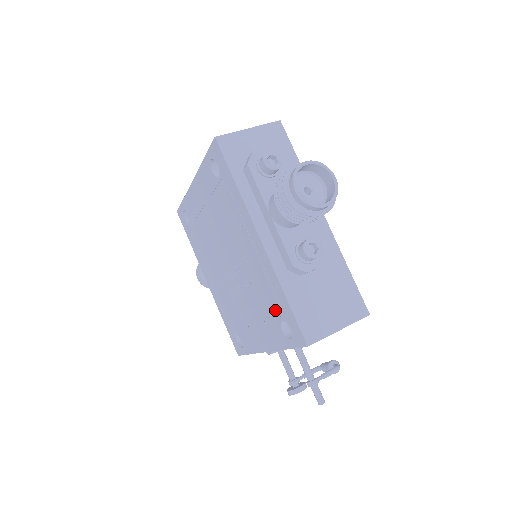
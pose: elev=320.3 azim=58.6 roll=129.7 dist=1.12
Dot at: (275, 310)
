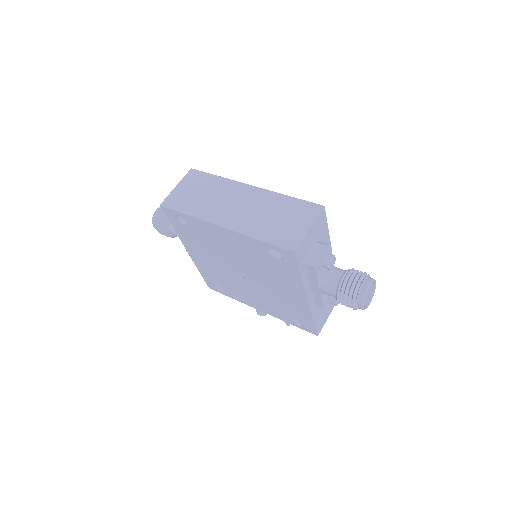
Dot at: (294, 315)
